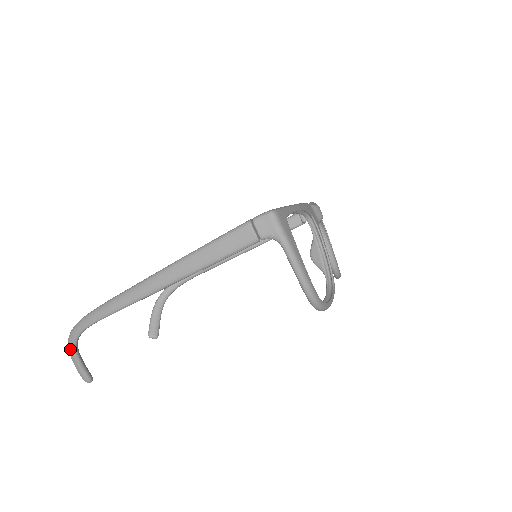
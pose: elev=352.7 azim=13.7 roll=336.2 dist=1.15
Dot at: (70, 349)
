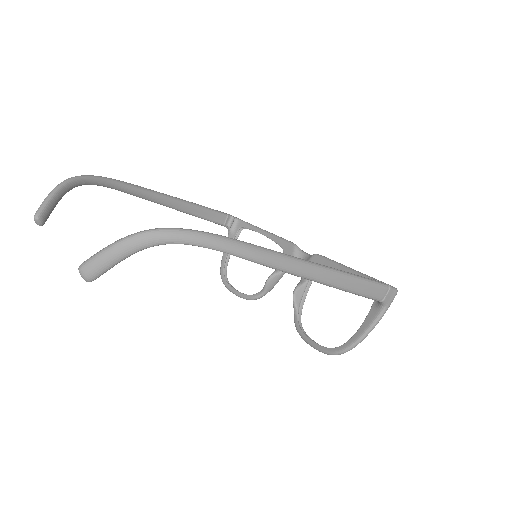
Dot at: (141, 242)
